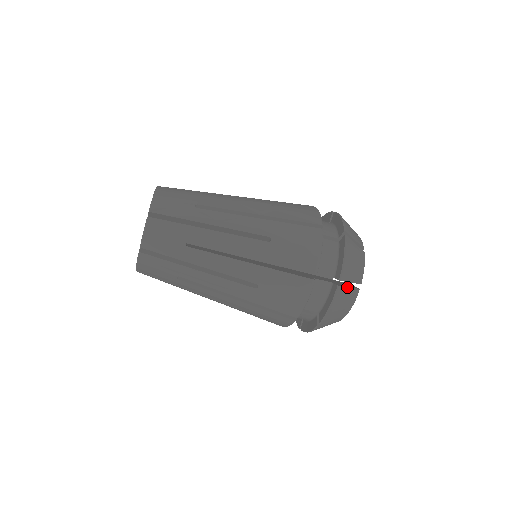
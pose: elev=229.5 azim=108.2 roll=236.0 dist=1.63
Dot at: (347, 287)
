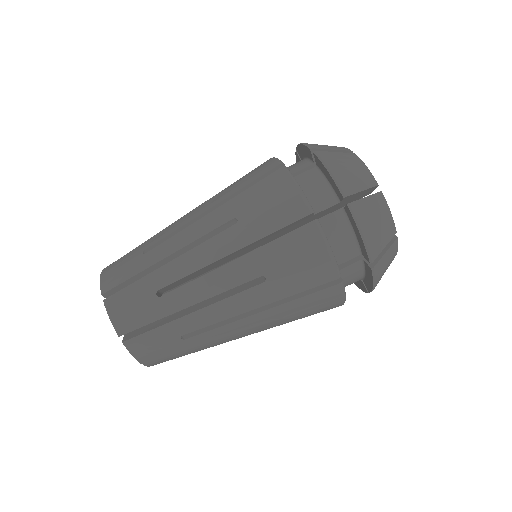
Dot at: (330, 152)
